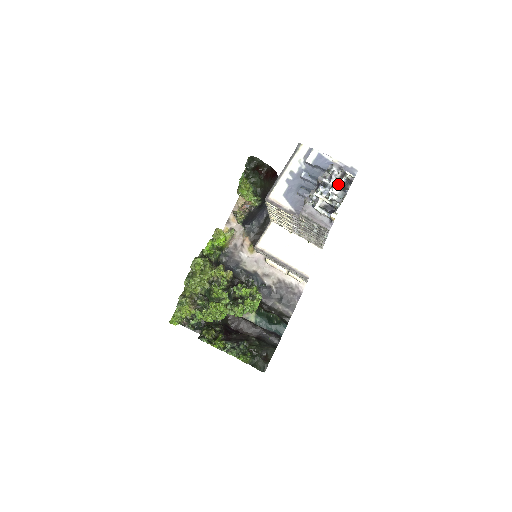
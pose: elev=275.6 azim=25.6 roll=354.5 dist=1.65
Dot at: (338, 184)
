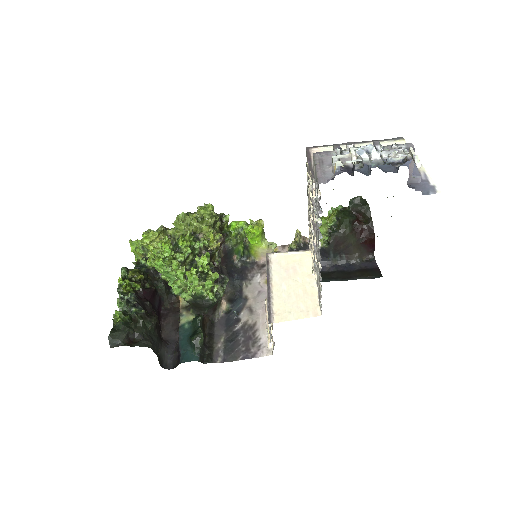
Dot at: (388, 157)
